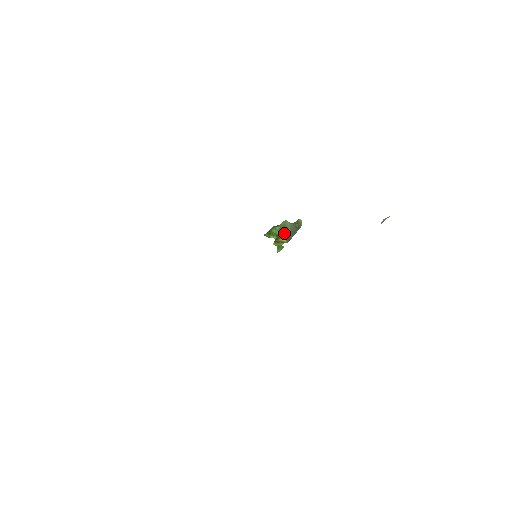
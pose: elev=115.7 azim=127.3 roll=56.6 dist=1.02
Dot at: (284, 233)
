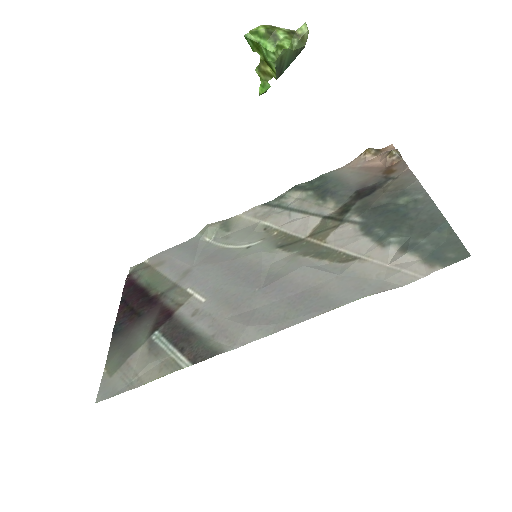
Dot at: (277, 68)
